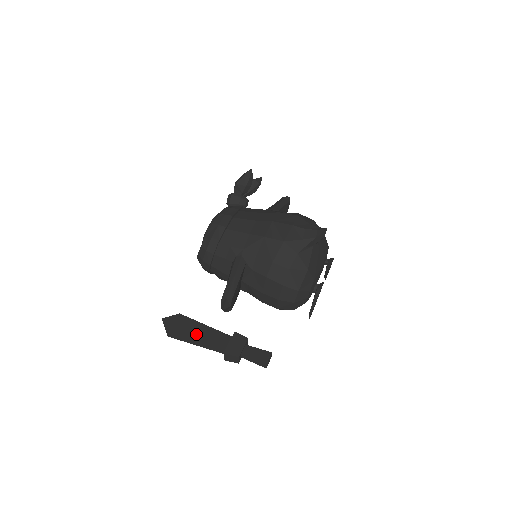
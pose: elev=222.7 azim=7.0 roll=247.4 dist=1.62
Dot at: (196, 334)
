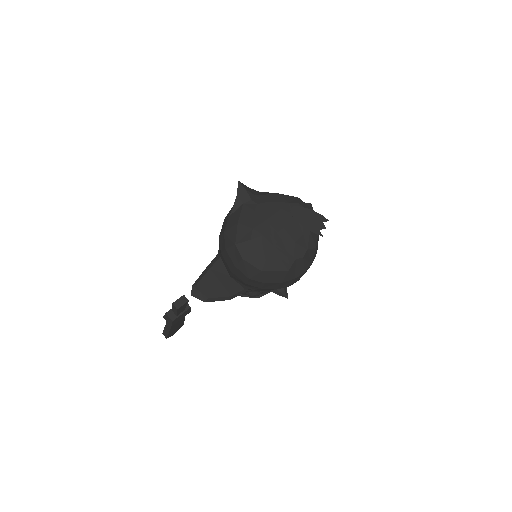
Dot at: occluded
